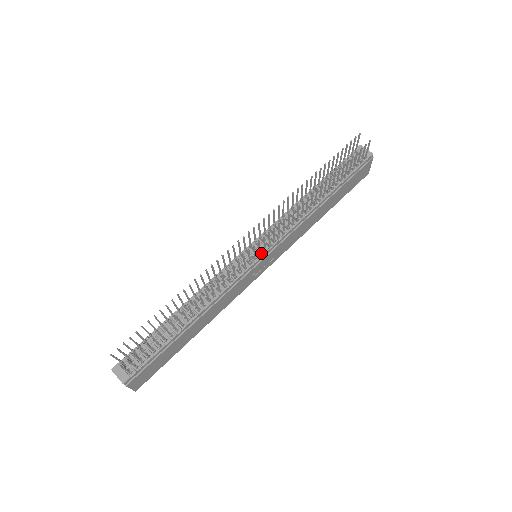
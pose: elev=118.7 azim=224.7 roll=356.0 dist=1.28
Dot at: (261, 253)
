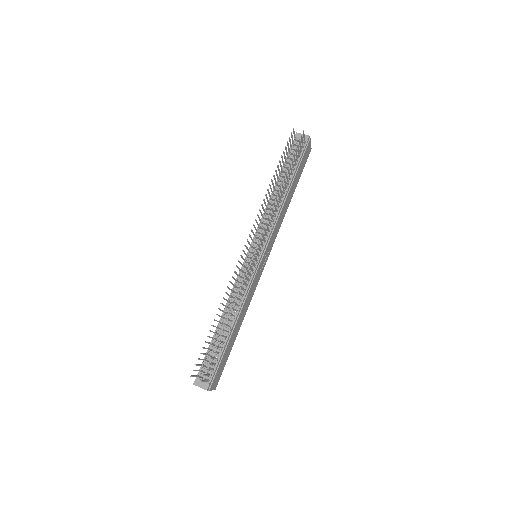
Dot at: (259, 253)
